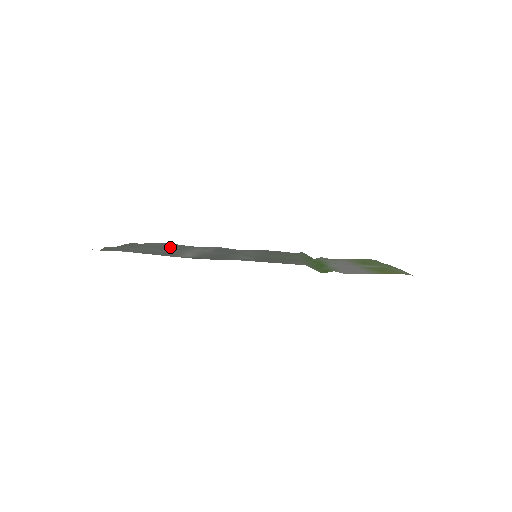
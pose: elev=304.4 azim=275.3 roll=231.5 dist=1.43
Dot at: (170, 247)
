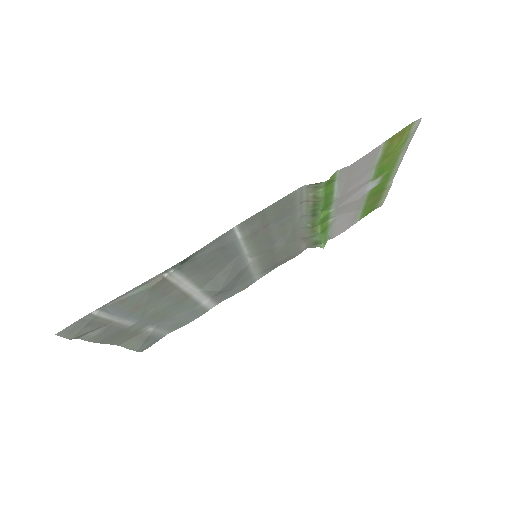
Dot at: (161, 316)
